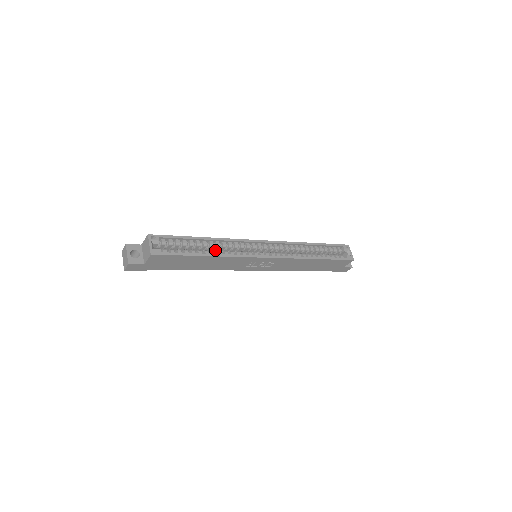
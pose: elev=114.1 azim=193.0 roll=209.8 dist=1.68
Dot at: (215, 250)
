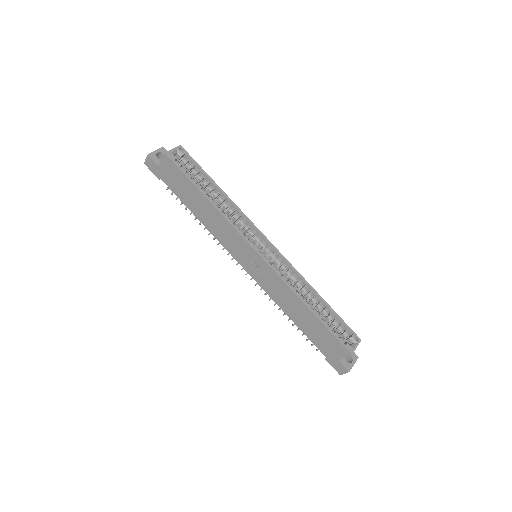
Dot at: (223, 211)
